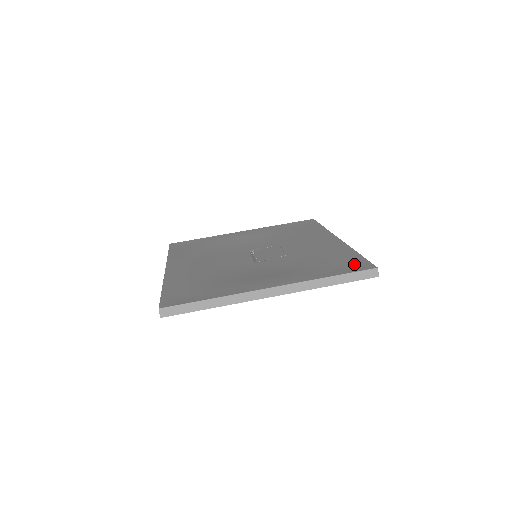
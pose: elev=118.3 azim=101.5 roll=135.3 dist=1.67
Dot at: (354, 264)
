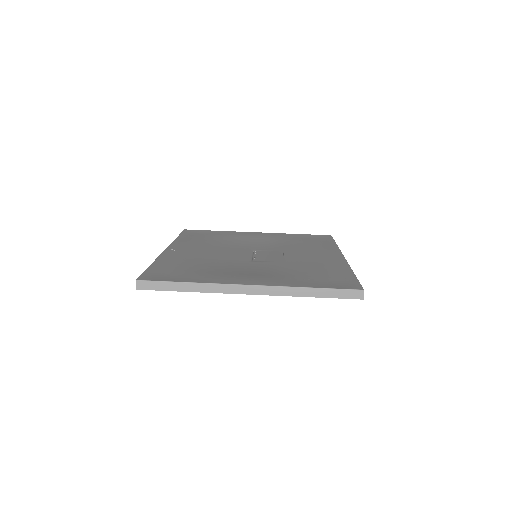
Dot at: (343, 282)
